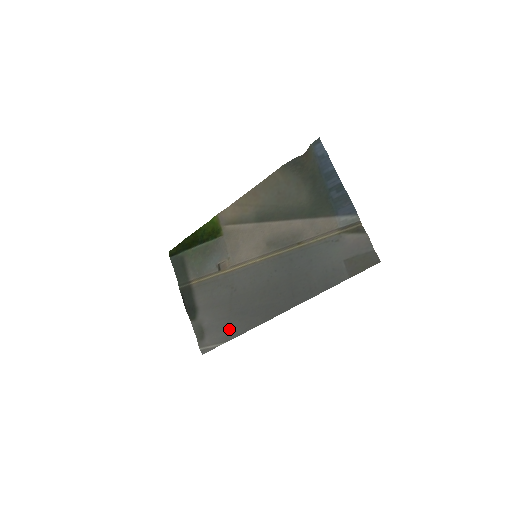
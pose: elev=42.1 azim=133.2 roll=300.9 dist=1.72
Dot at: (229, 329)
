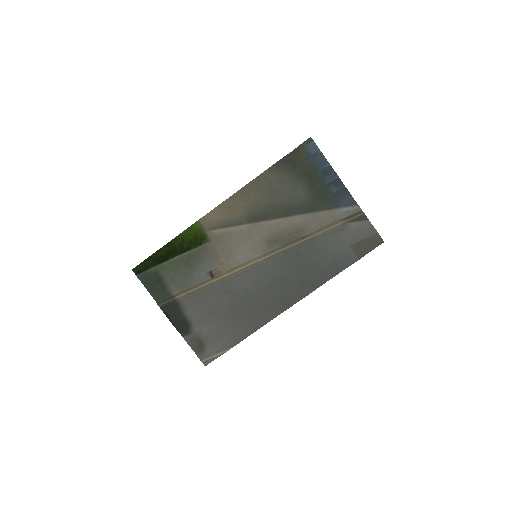
Dot at: (235, 333)
